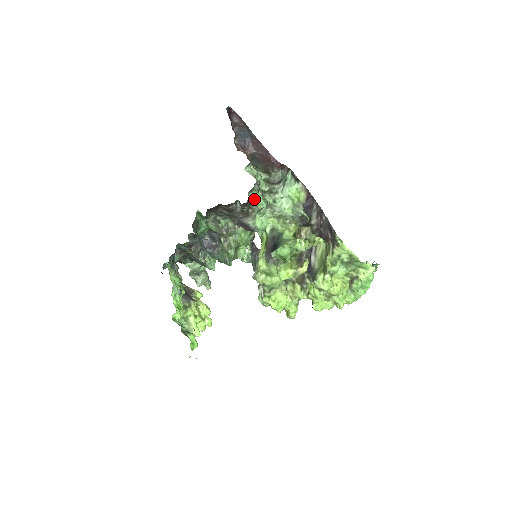
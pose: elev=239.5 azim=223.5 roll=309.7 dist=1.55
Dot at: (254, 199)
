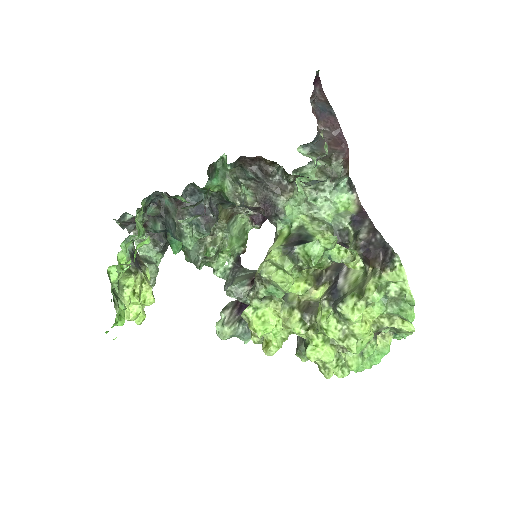
Dot at: occluded
